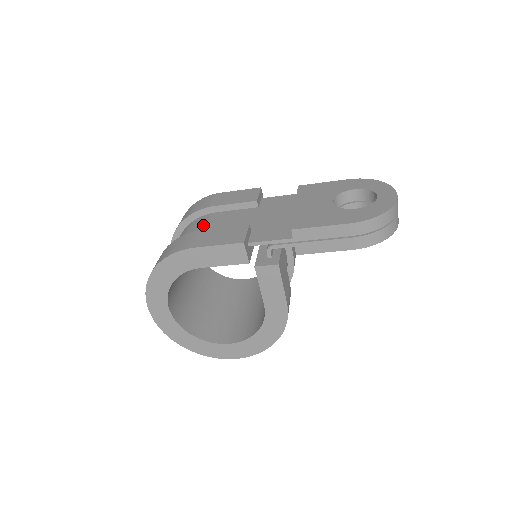
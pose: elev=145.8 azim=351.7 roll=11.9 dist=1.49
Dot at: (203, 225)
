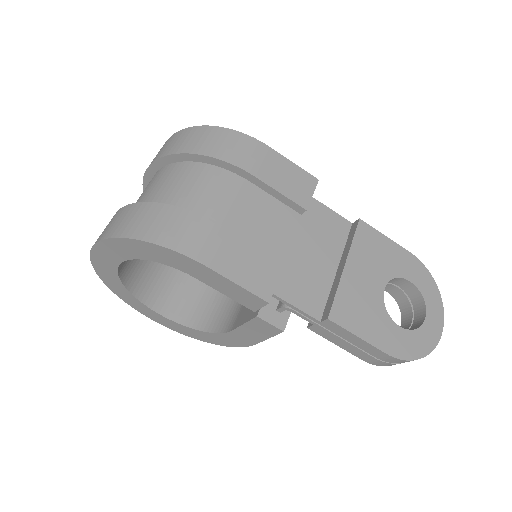
Dot at: (226, 200)
